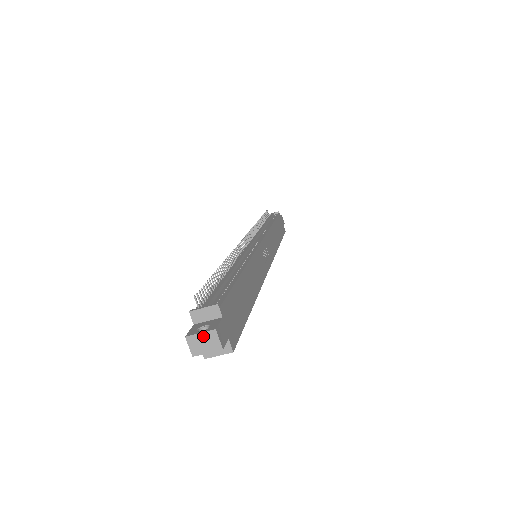
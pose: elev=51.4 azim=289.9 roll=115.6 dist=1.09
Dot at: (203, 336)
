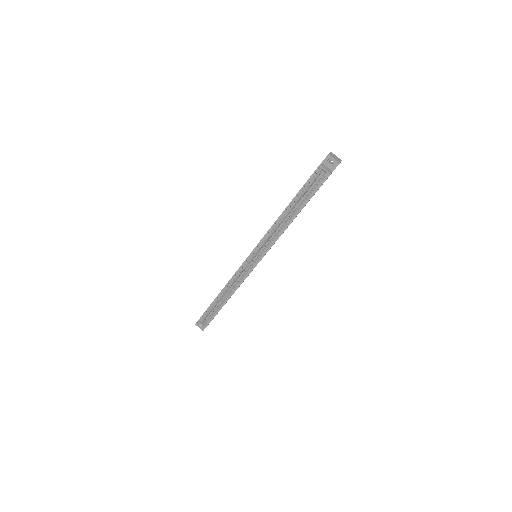
Dot at: (337, 157)
